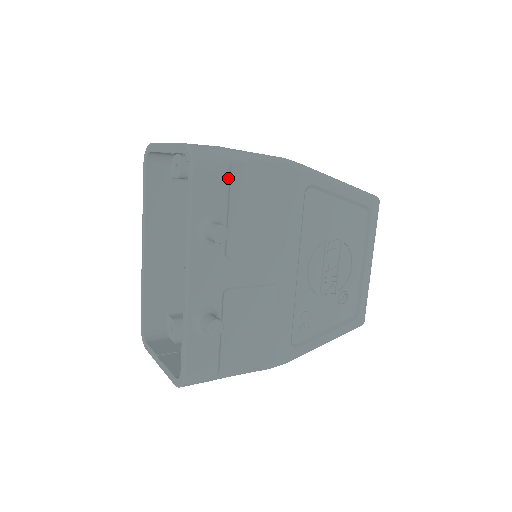
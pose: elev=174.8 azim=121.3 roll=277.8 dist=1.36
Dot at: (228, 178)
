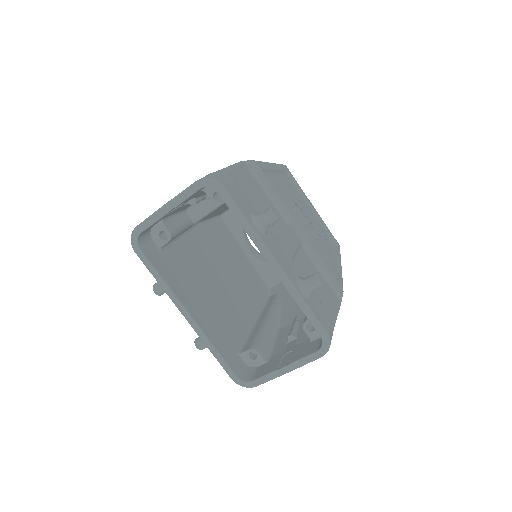
Dot at: (238, 185)
